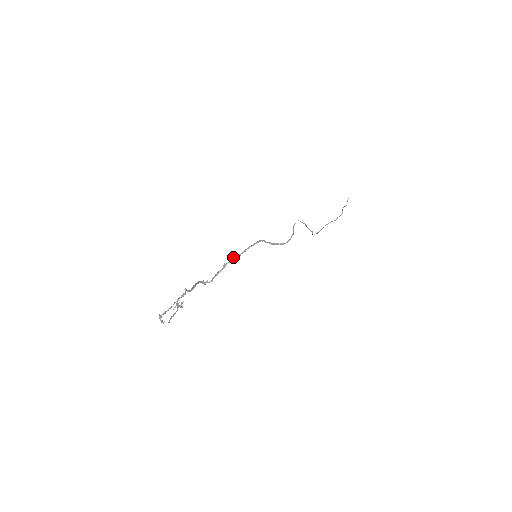
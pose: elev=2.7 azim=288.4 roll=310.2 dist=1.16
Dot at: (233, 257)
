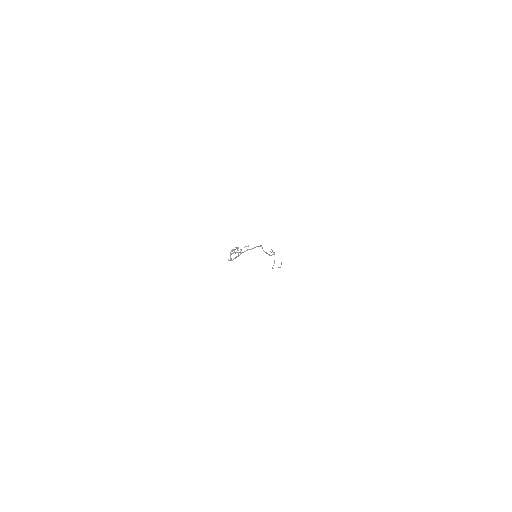
Dot at: (247, 249)
